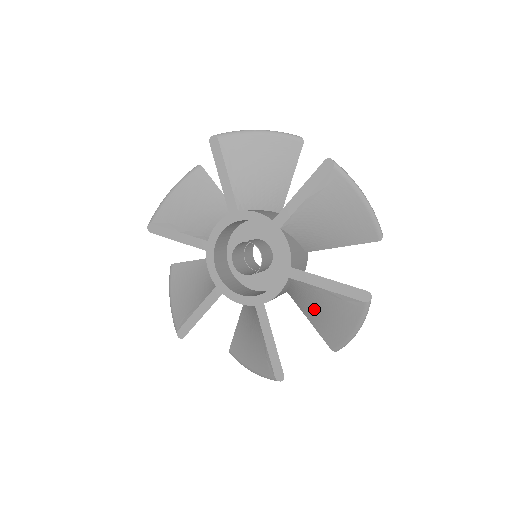
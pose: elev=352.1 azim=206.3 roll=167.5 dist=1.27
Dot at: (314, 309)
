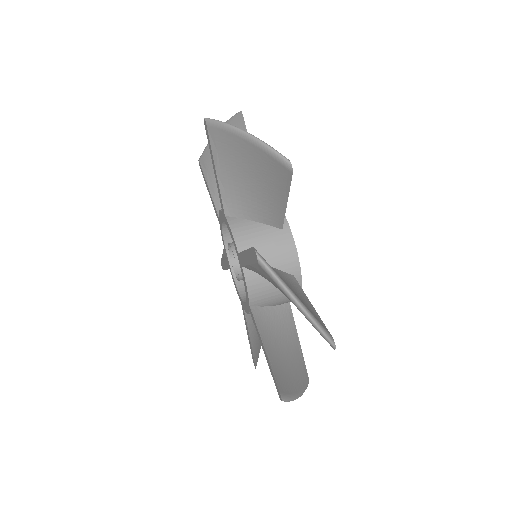
Dot at: occluded
